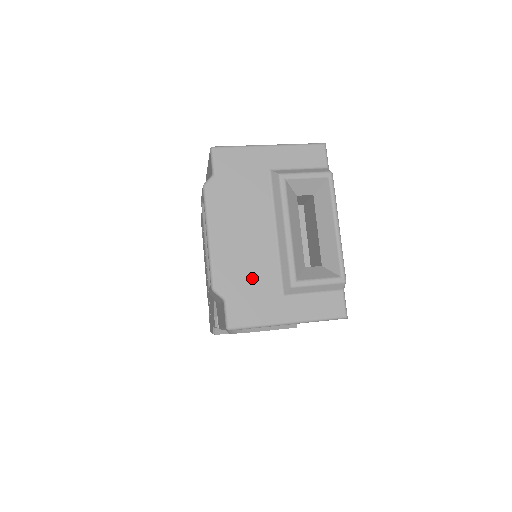
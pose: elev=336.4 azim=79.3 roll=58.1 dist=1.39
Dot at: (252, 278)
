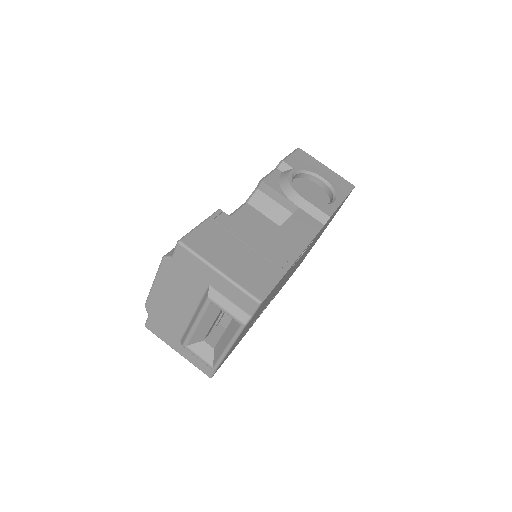
Dot at: (167, 321)
